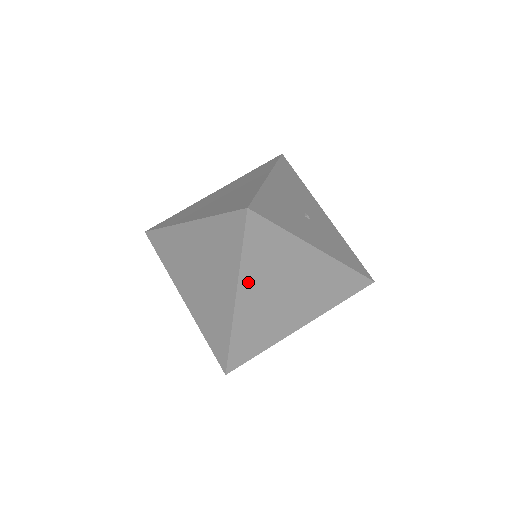
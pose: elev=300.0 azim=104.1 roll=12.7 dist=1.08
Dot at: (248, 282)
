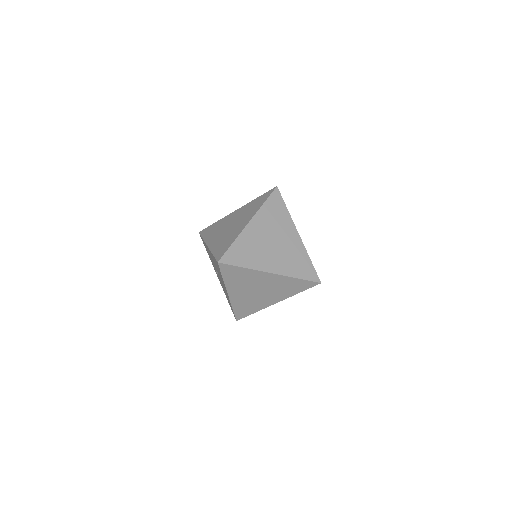
Dot at: (260, 218)
